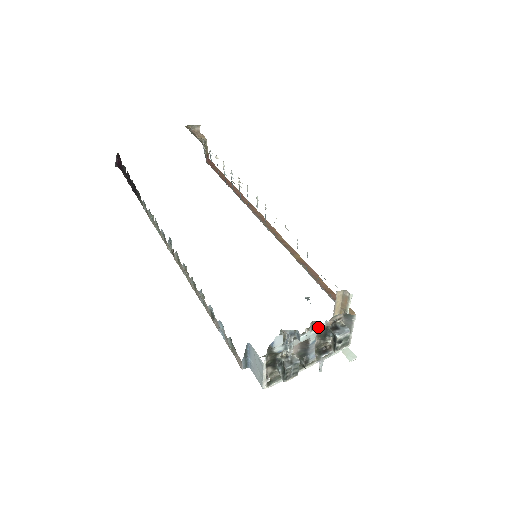
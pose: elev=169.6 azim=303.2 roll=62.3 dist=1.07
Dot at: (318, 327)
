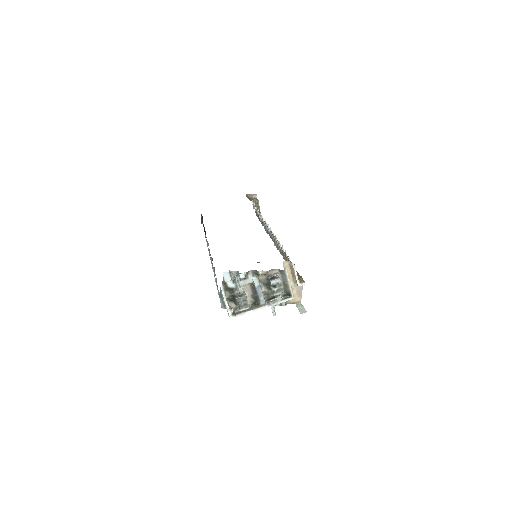
Dot at: (258, 275)
